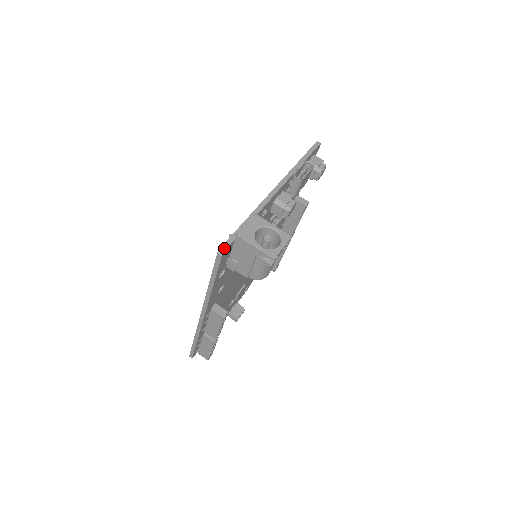
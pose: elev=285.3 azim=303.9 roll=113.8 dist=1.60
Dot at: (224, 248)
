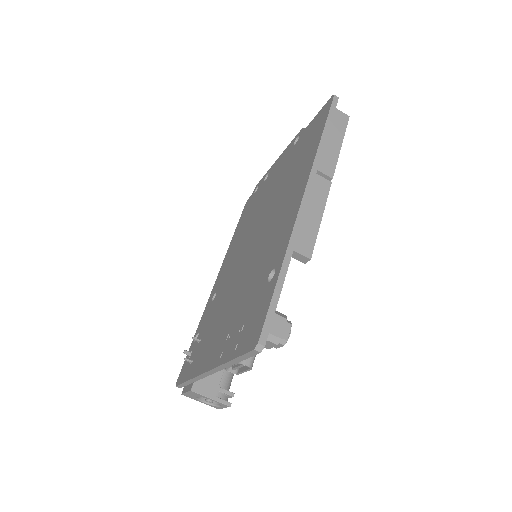
Dot at: occluded
